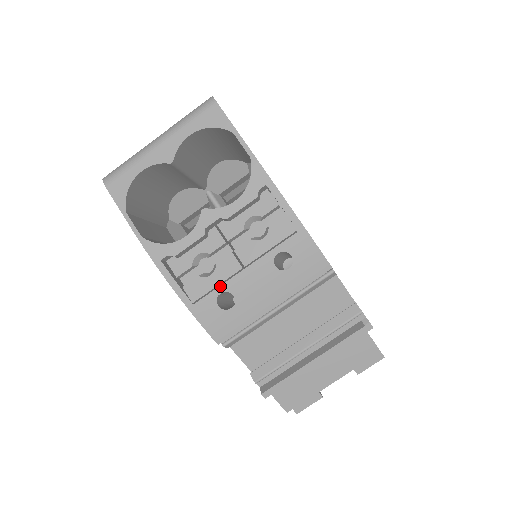
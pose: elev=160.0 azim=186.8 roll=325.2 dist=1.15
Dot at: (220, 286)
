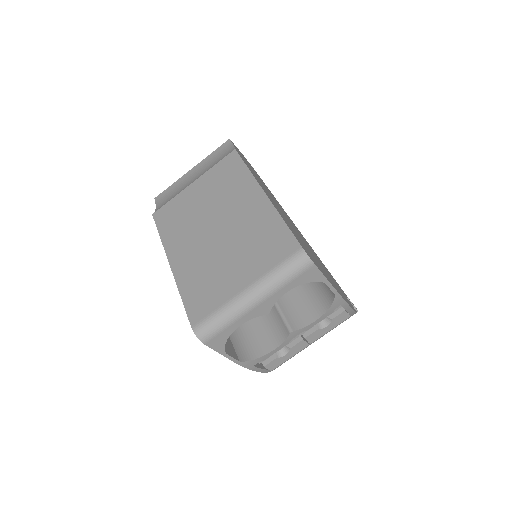
Dot at: (290, 356)
